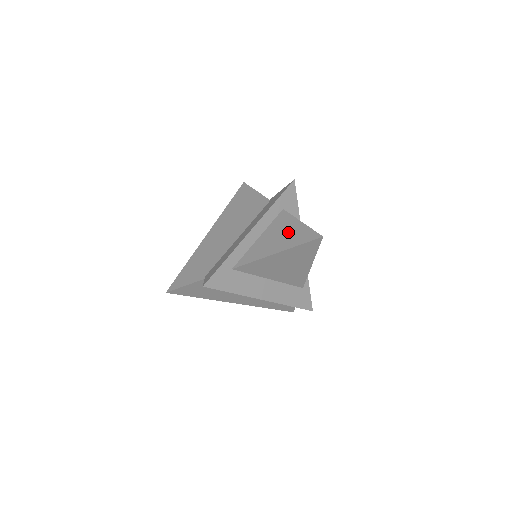
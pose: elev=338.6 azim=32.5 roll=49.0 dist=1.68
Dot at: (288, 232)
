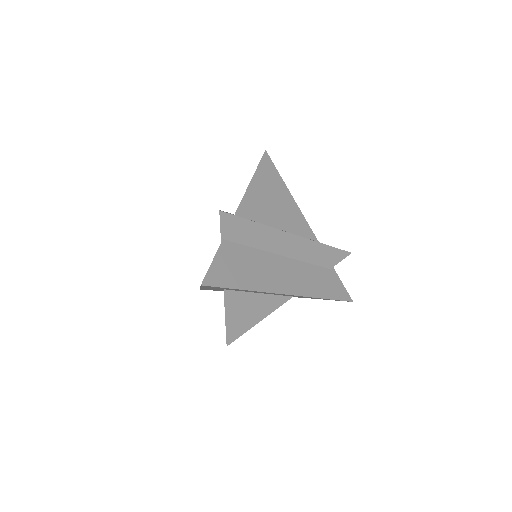
Dot at: occluded
